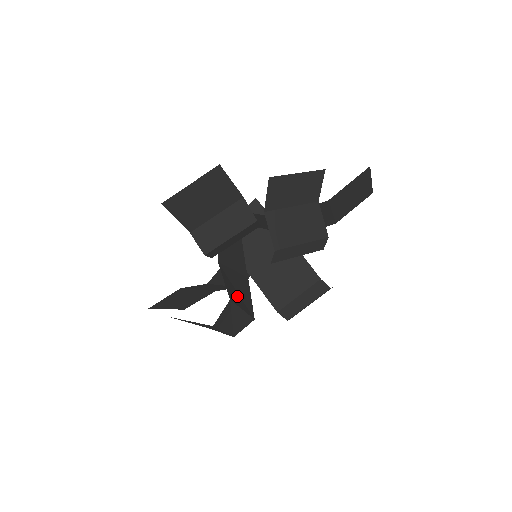
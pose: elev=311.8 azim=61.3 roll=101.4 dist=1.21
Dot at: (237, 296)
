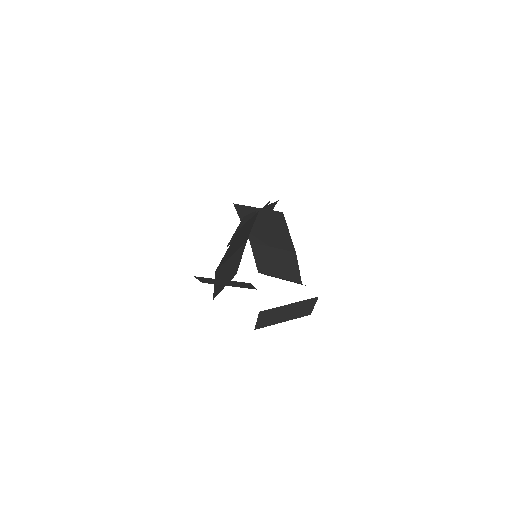
Dot at: (224, 279)
